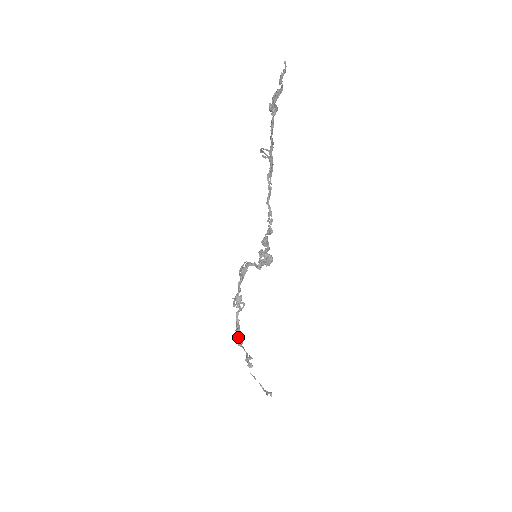
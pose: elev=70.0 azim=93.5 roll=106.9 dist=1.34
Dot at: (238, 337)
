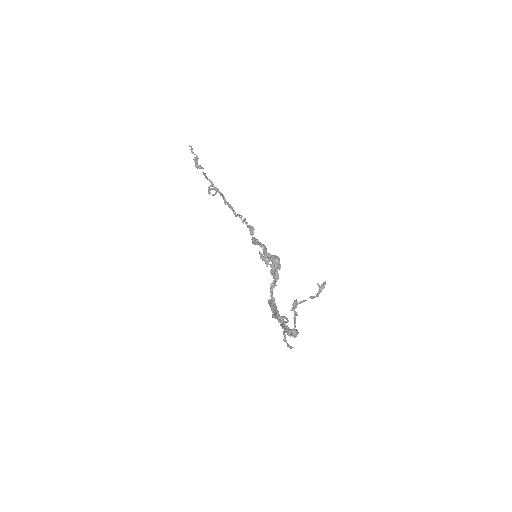
Dot at: (289, 330)
